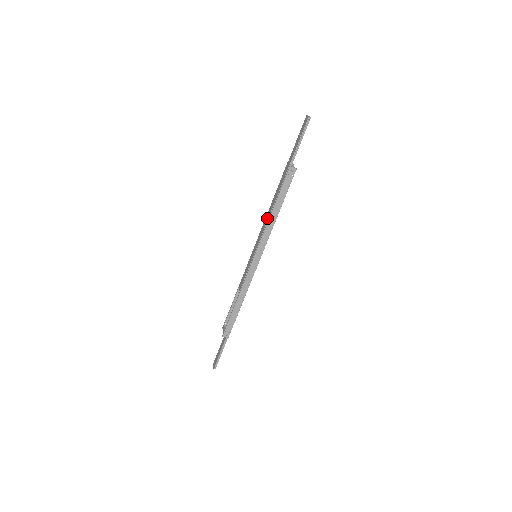
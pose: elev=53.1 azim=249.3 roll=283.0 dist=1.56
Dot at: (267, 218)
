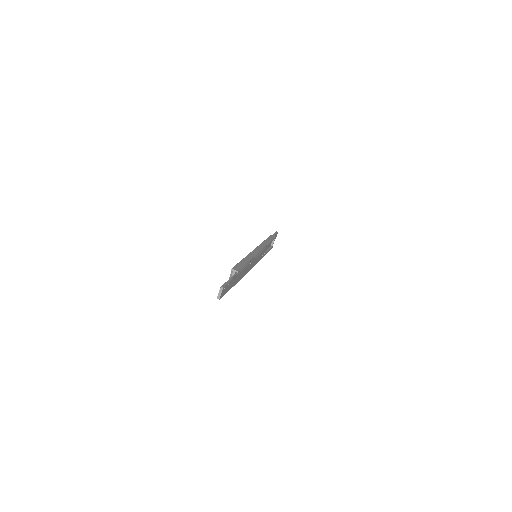
Dot at: occluded
